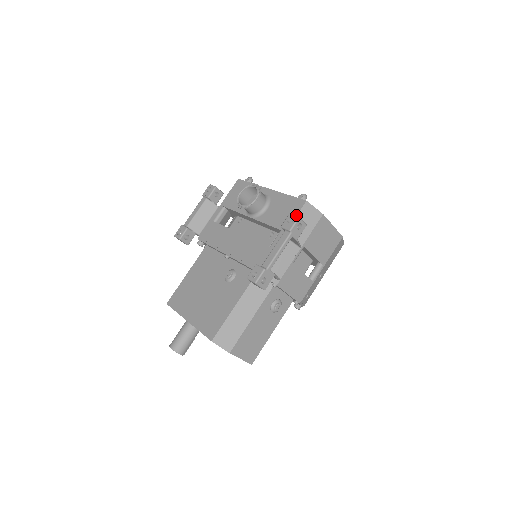
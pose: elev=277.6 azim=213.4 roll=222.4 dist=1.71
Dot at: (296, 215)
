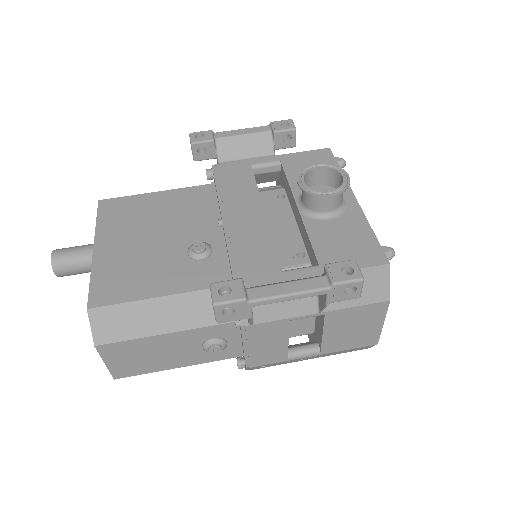
Dot at: occluded
